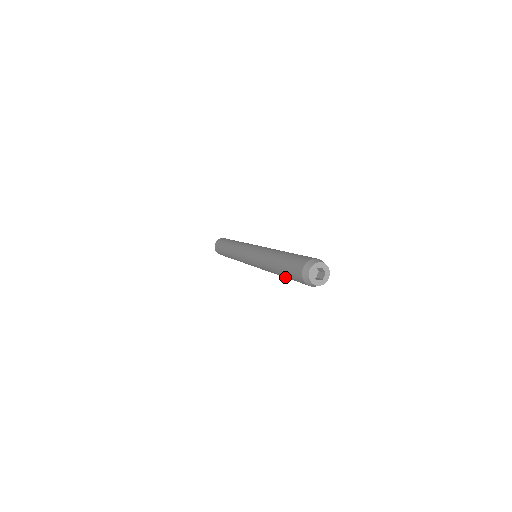
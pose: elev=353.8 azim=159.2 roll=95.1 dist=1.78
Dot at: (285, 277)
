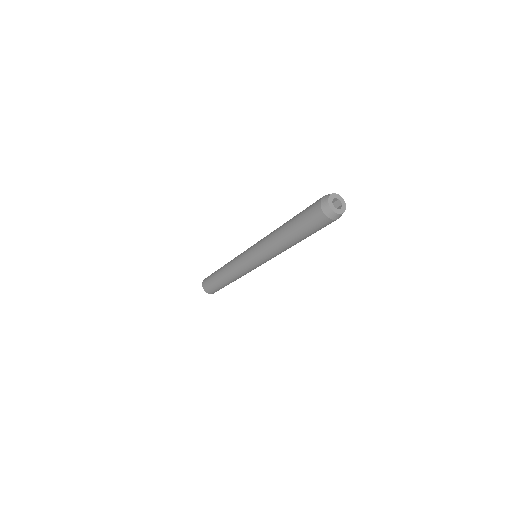
Dot at: occluded
